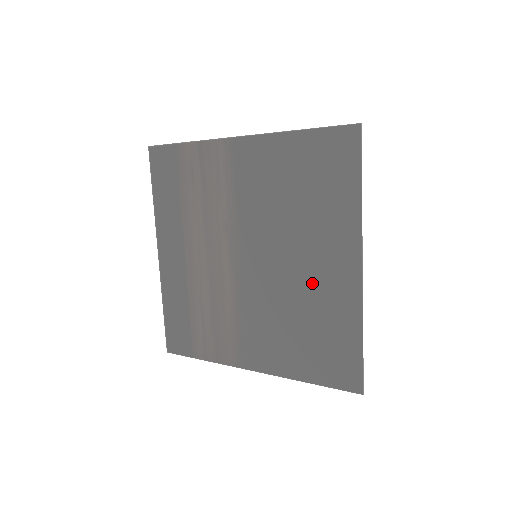
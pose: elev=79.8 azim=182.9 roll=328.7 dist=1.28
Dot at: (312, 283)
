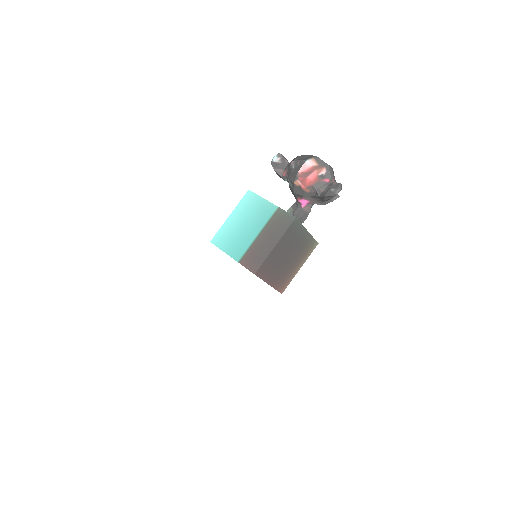
Dot at: occluded
